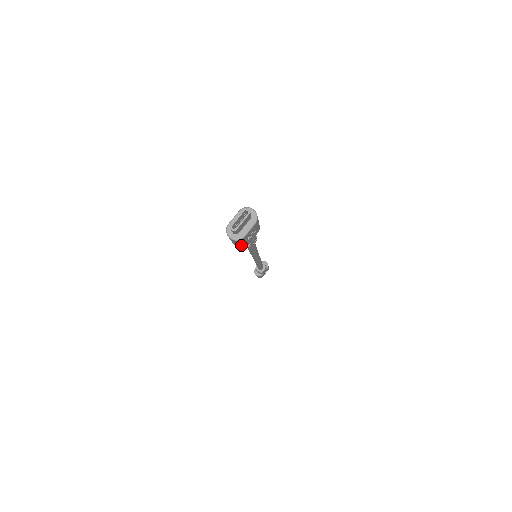
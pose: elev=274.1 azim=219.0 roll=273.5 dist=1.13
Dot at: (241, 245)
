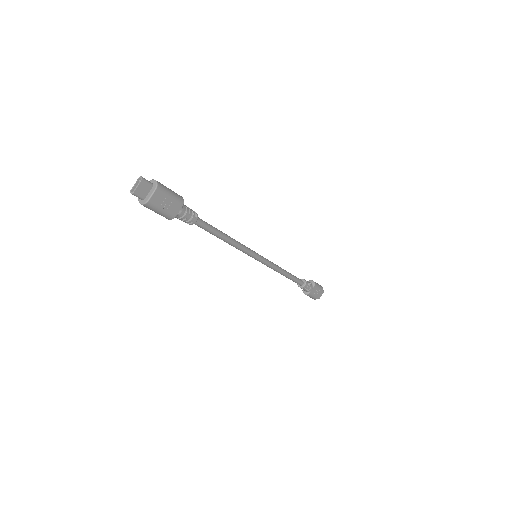
Dot at: (163, 214)
